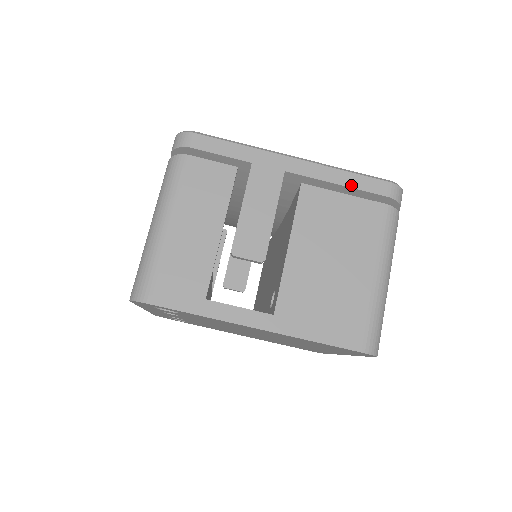
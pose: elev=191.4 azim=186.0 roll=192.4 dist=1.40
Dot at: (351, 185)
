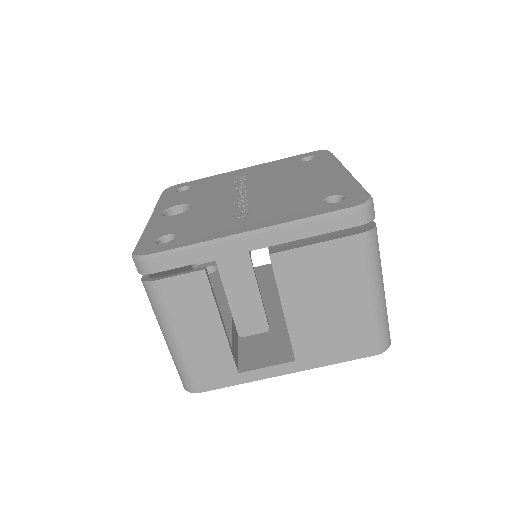
Dot at: (317, 233)
